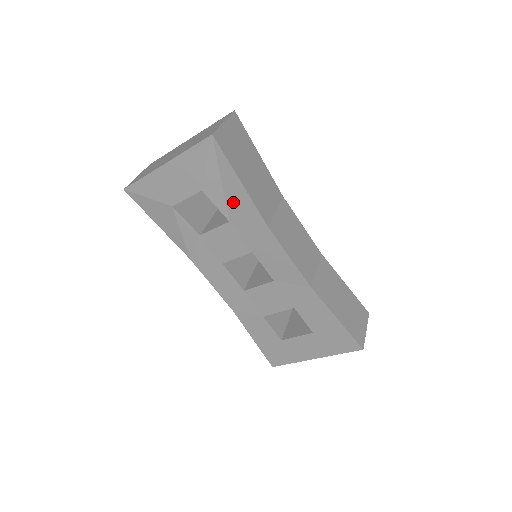
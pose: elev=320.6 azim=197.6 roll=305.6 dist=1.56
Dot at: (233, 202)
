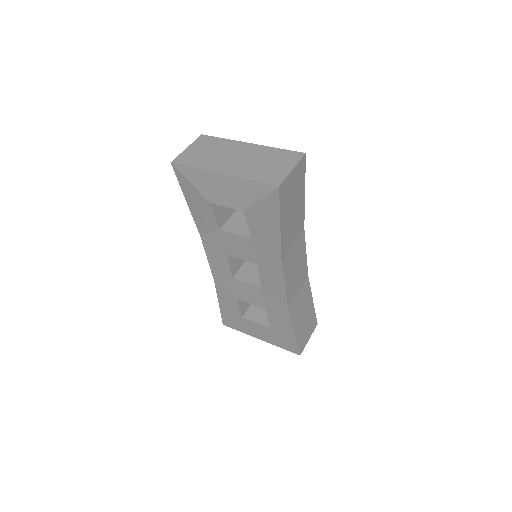
Dot at: (264, 231)
